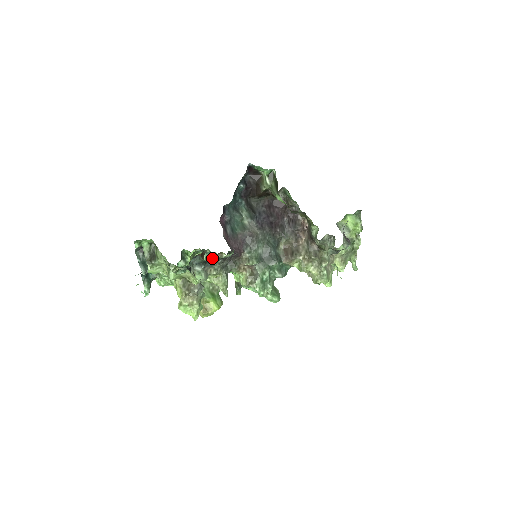
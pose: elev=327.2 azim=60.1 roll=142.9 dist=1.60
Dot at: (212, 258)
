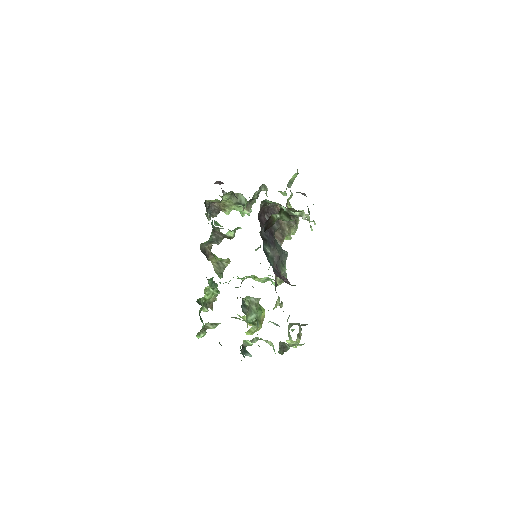
Dot at: occluded
